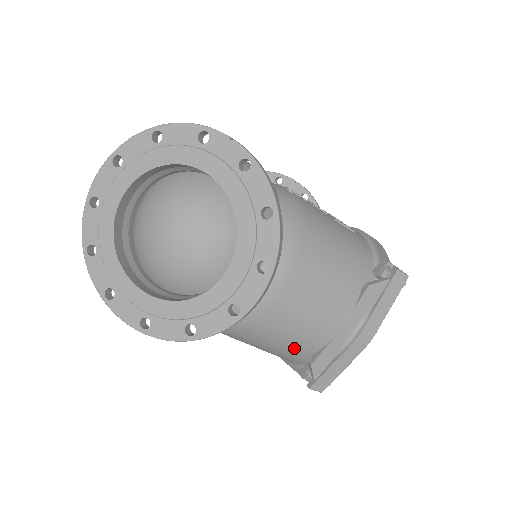
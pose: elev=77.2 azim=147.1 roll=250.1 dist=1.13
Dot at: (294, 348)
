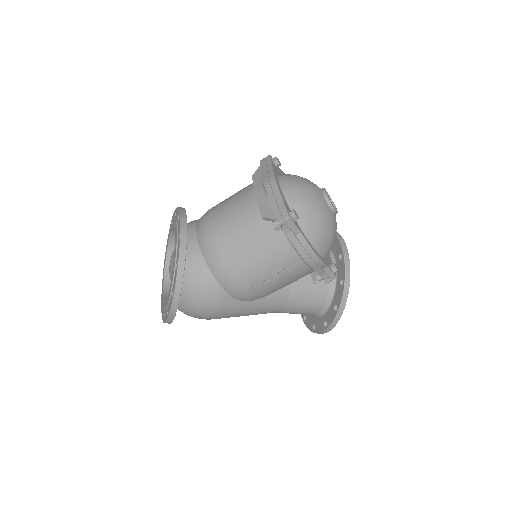
Dot at: (251, 227)
